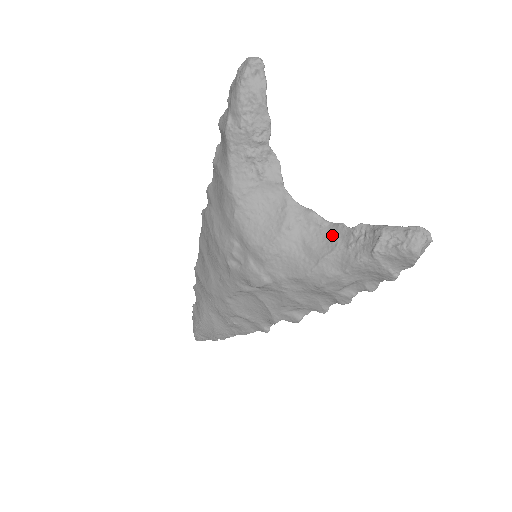
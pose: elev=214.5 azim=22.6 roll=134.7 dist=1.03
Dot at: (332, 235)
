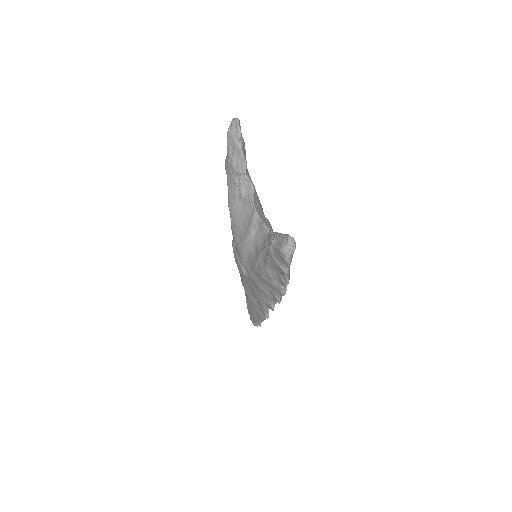
Dot at: (266, 240)
